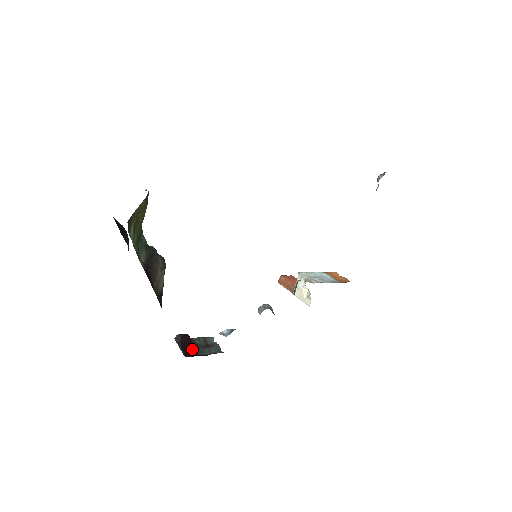
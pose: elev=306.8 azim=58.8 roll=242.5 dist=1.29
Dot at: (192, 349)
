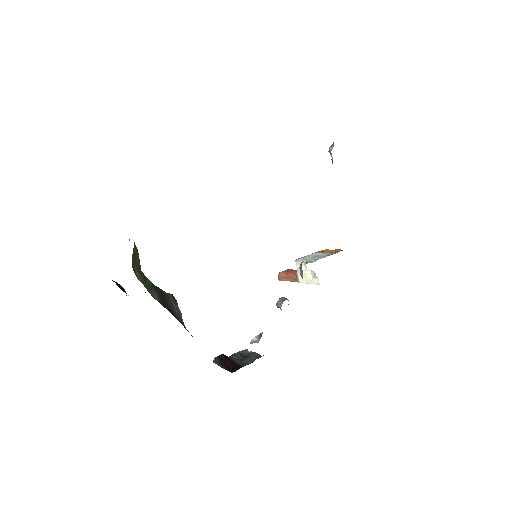
Dot at: (234, 364)
